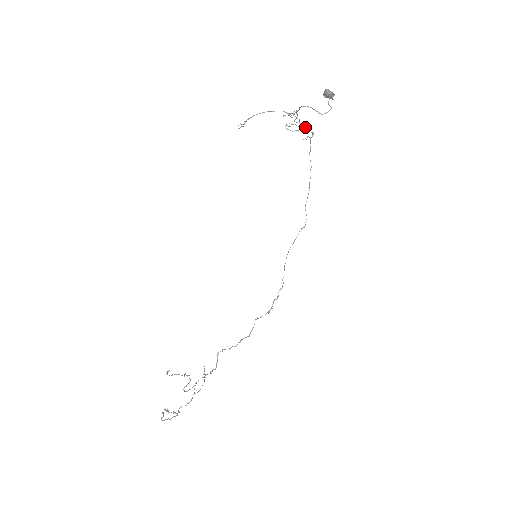
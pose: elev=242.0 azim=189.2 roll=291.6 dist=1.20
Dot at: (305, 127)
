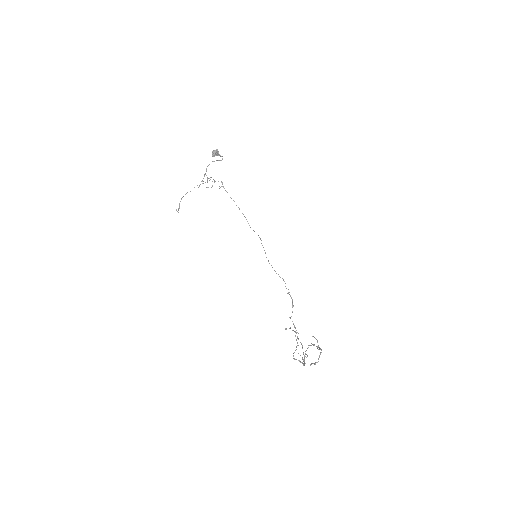
Dot at: (215, 181)
